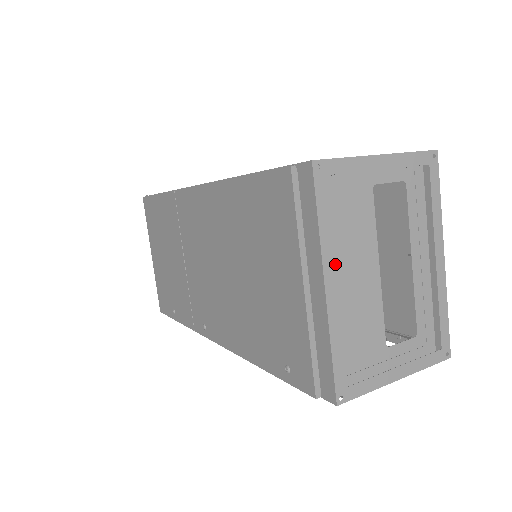
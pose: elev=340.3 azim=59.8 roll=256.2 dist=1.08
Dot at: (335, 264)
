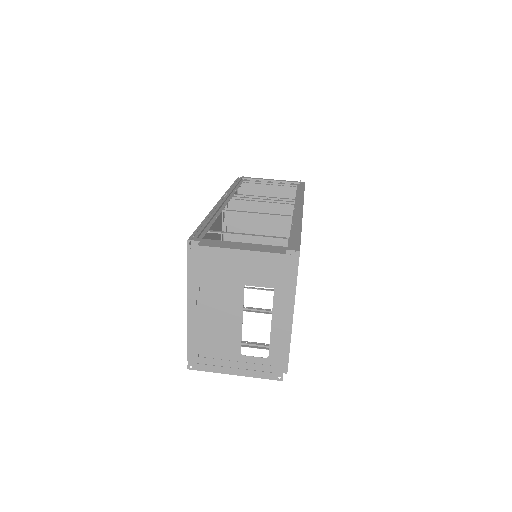
Dot at: (209, 299)
